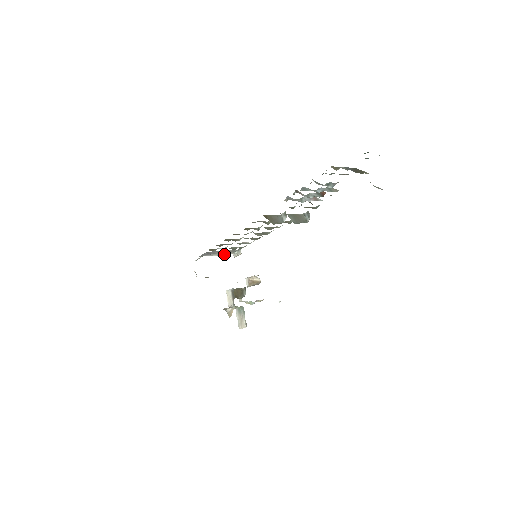
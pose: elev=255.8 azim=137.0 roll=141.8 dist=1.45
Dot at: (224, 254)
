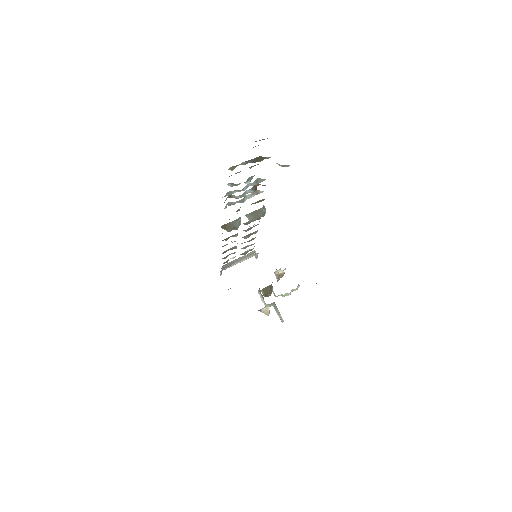
Dot at: (245, 259)
